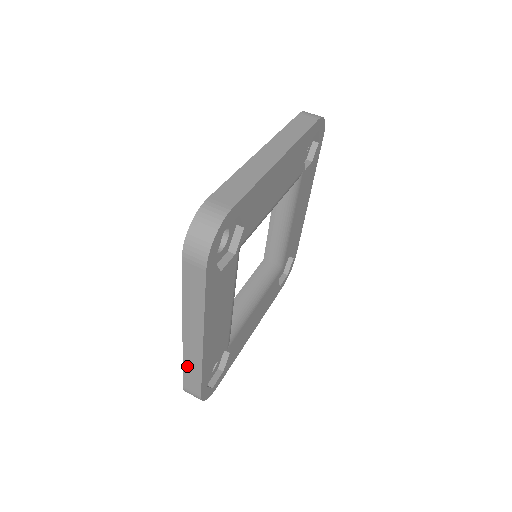
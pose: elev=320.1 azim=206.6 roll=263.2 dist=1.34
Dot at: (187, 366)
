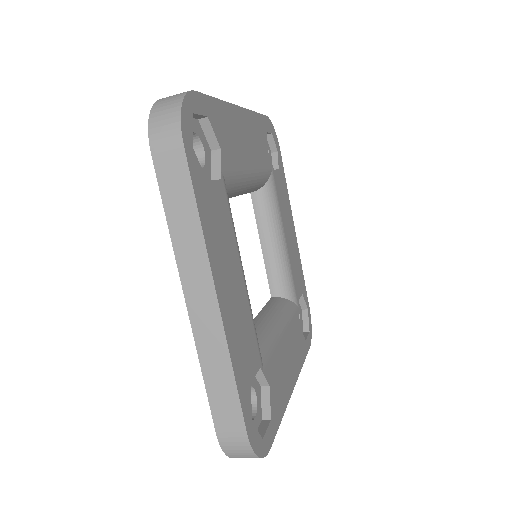
Dot at: (209, 374)
